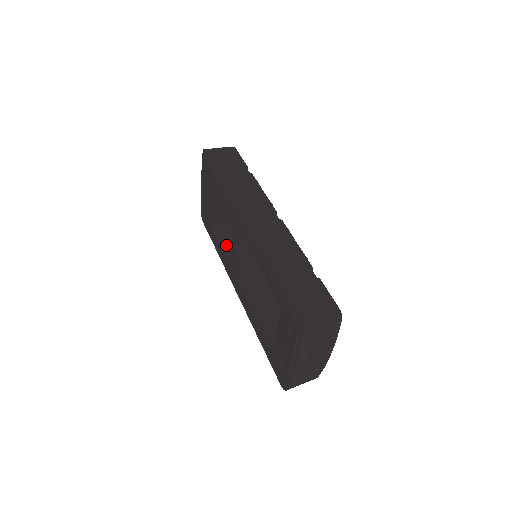
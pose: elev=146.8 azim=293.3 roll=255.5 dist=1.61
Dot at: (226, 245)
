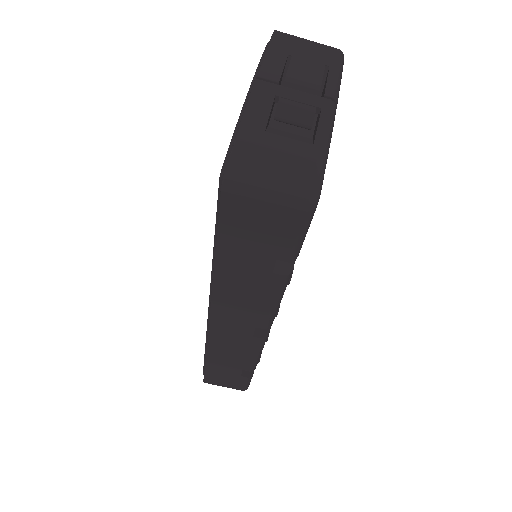
Dot at: occluded
